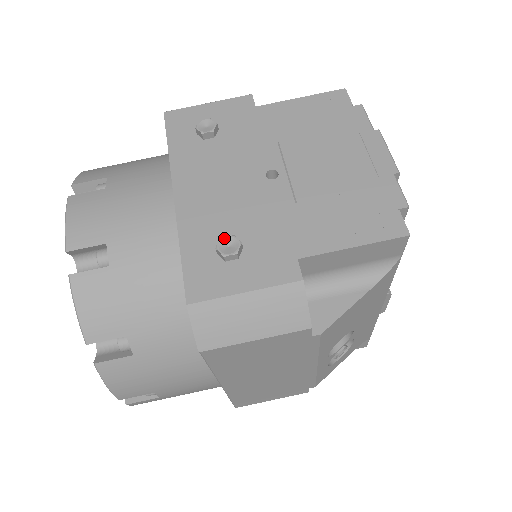
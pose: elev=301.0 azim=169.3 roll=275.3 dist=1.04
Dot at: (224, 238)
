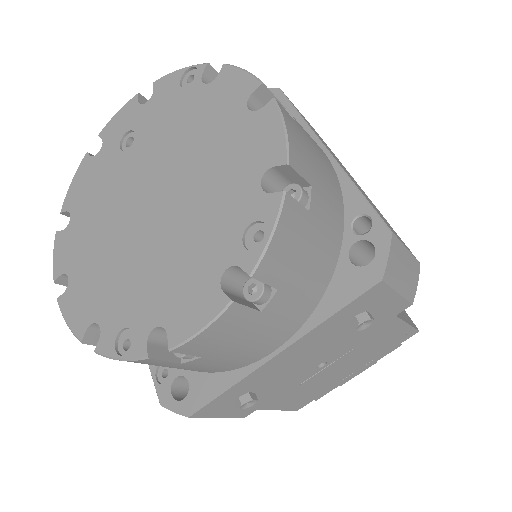
Dot at: (252, 401)
